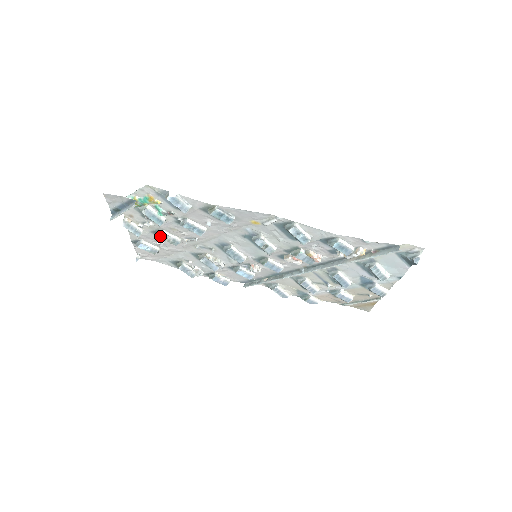
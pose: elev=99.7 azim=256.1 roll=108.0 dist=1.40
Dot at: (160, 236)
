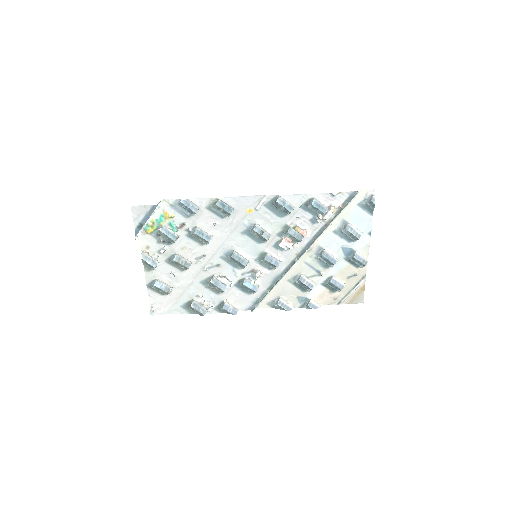
Dot at: (174, 258)
